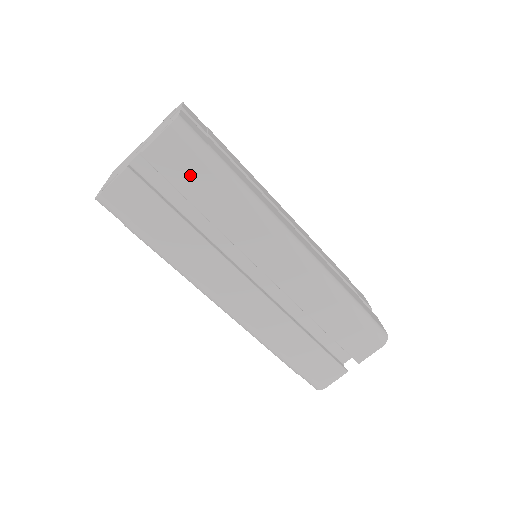
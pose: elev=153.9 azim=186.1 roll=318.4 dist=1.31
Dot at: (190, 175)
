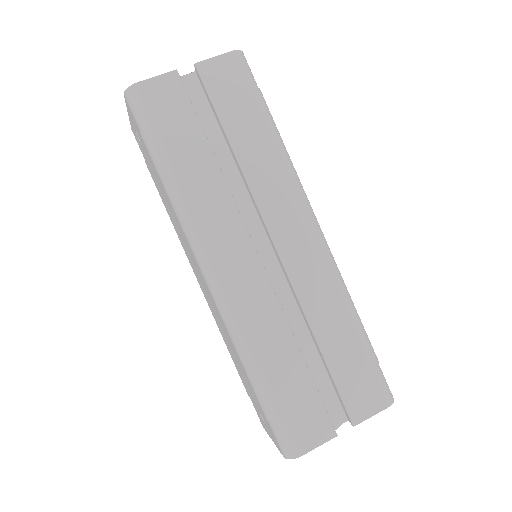
Dot at: (235, 102)
